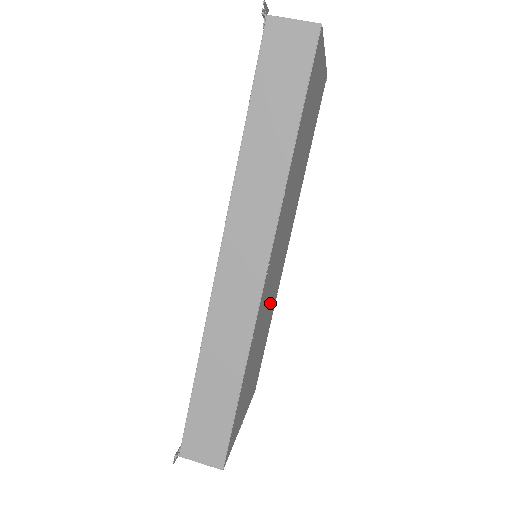
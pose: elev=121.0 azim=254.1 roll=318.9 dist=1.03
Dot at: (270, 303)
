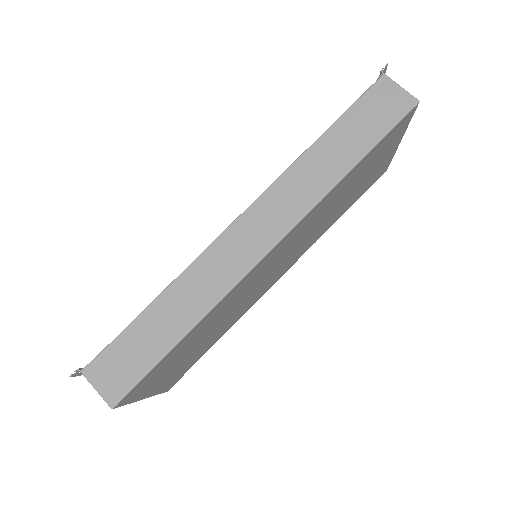
Dot at: (240, 305)
